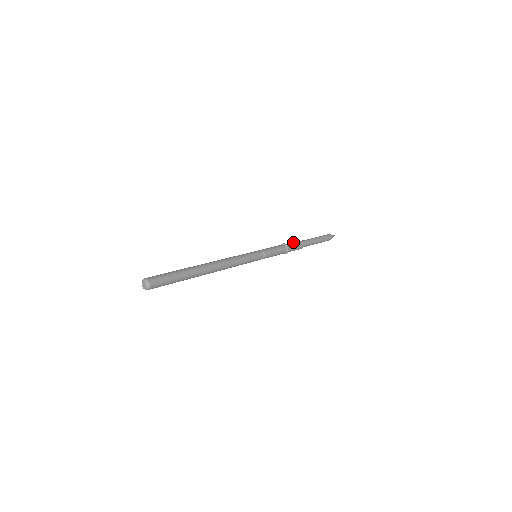
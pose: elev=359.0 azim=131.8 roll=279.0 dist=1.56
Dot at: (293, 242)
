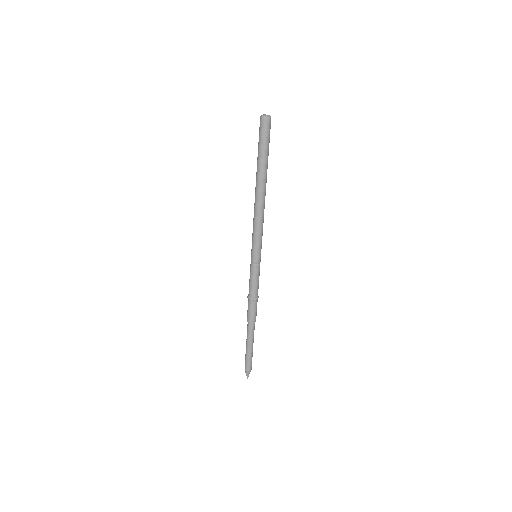
Dot at: occluded
